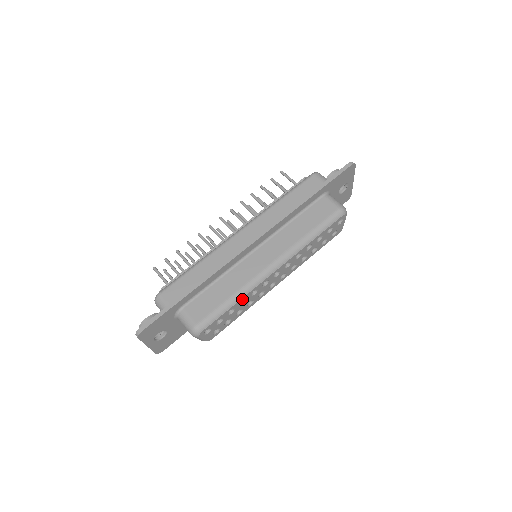
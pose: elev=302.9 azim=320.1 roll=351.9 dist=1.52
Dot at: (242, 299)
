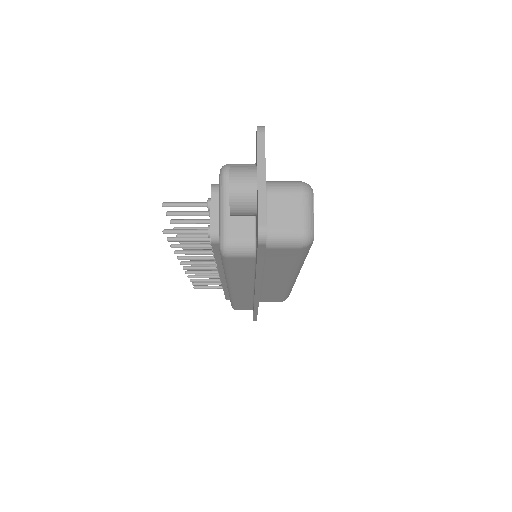
Dot at: occluded
